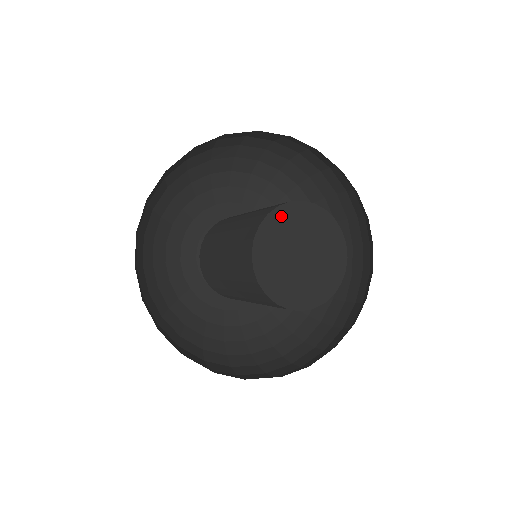
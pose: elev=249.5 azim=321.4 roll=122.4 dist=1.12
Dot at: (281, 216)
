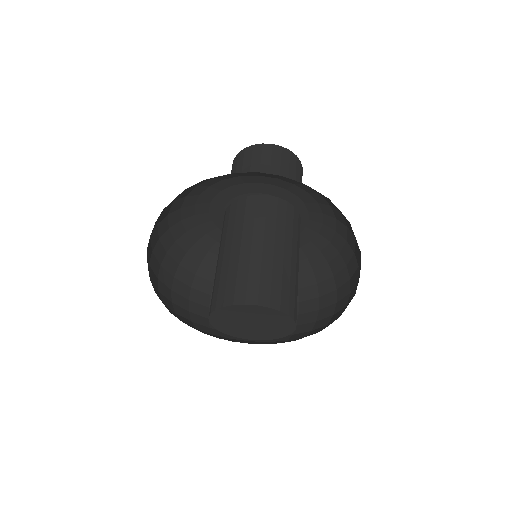
Dot at: (254, 309)
